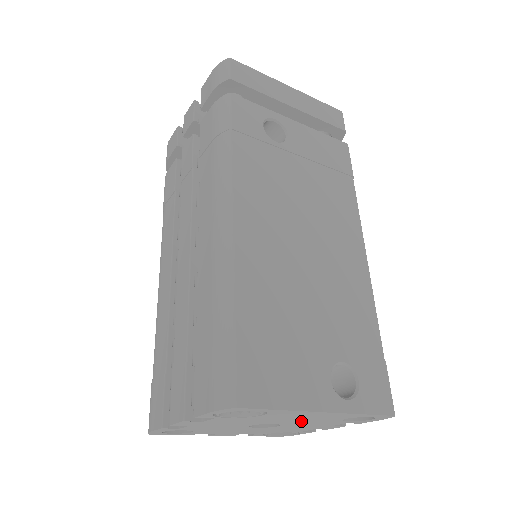
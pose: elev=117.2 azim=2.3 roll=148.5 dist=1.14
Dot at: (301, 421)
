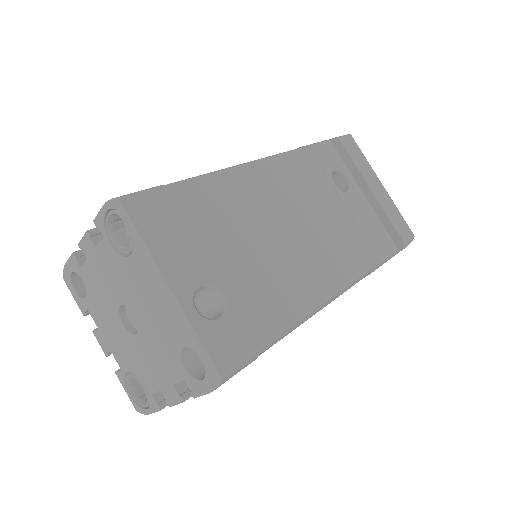
Dot at: (153, 323)
